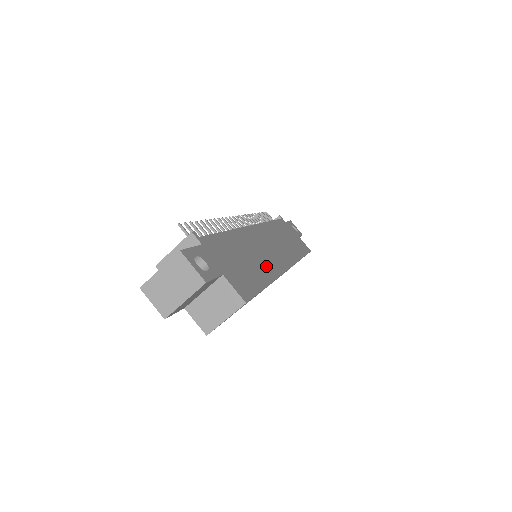
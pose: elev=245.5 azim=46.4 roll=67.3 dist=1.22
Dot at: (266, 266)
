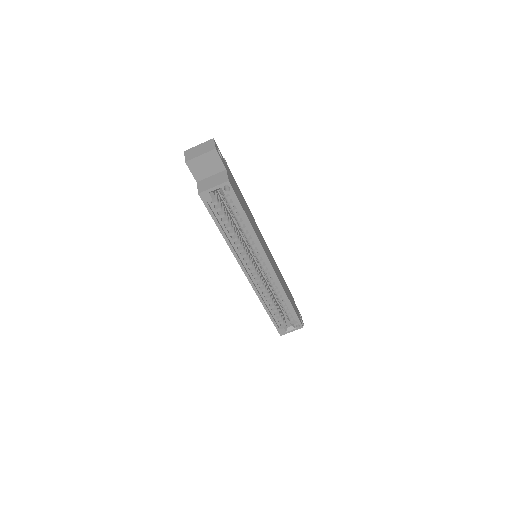
Dot at: occluded
